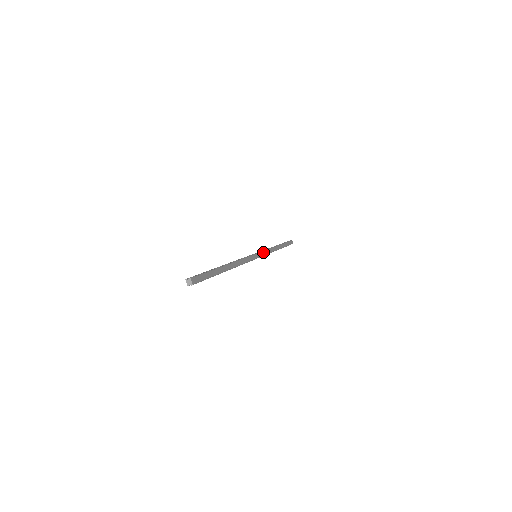
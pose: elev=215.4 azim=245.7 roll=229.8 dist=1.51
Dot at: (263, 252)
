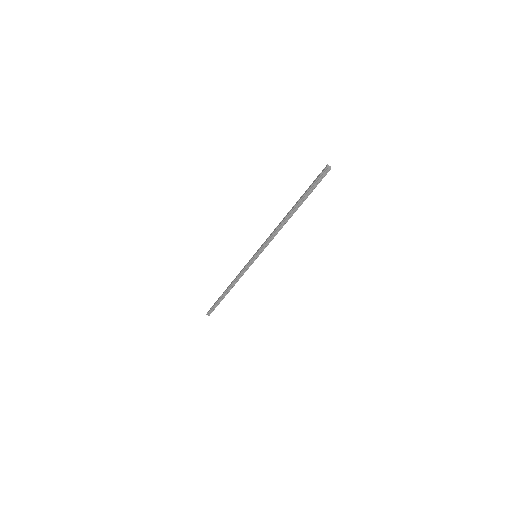
Dot at: (250, 265)
